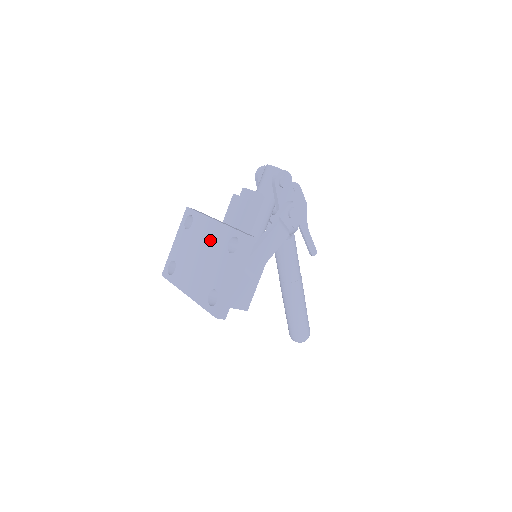
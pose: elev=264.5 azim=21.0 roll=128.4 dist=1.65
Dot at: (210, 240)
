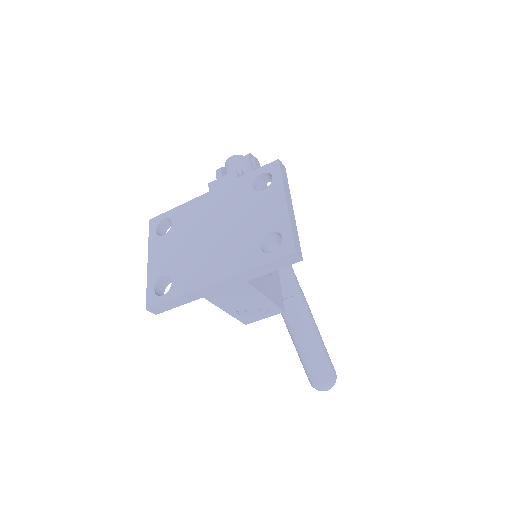
Dot at: (219, 208)
